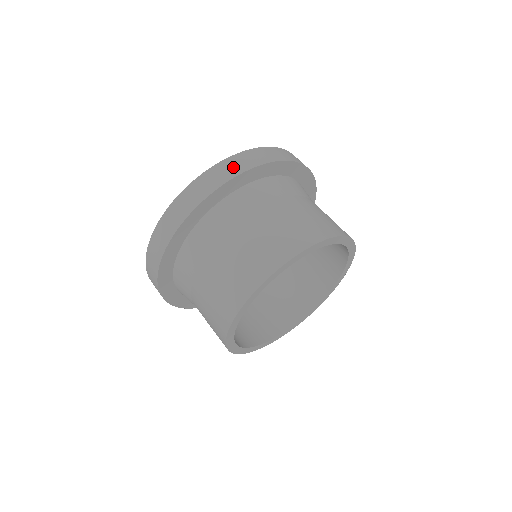
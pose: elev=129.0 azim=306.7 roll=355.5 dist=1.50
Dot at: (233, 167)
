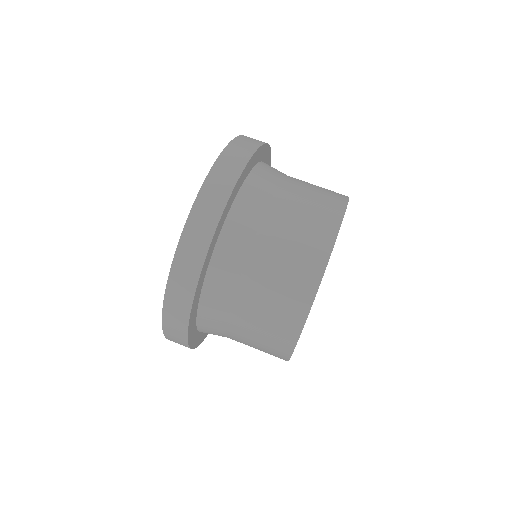
Dot at: (215, 196)
